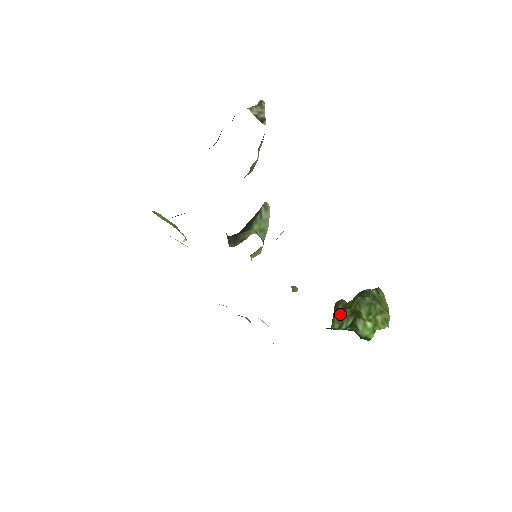
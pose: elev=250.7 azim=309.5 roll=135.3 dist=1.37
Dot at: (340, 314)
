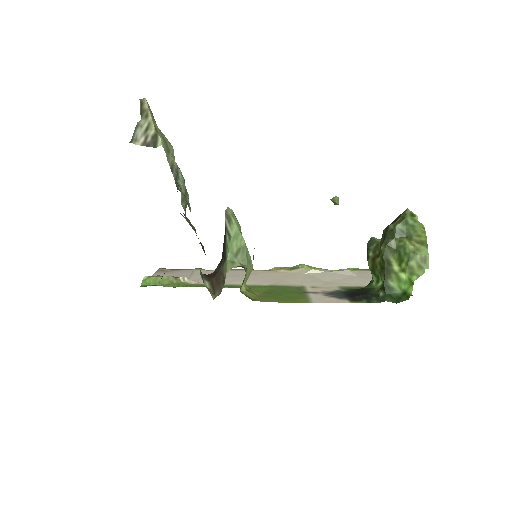
Dot at: (372, 267)
